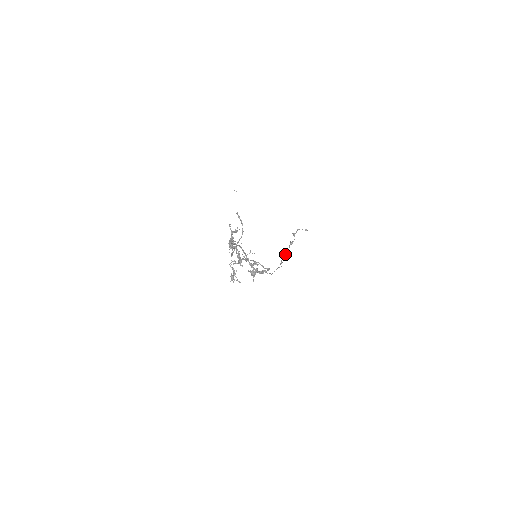
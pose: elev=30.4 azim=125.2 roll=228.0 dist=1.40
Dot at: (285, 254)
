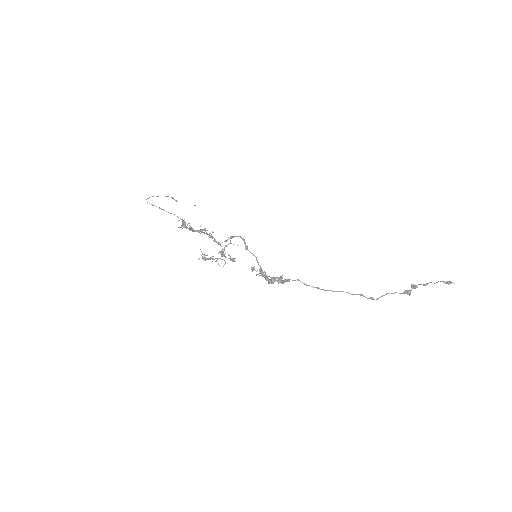
Dot at: (384, 295)
